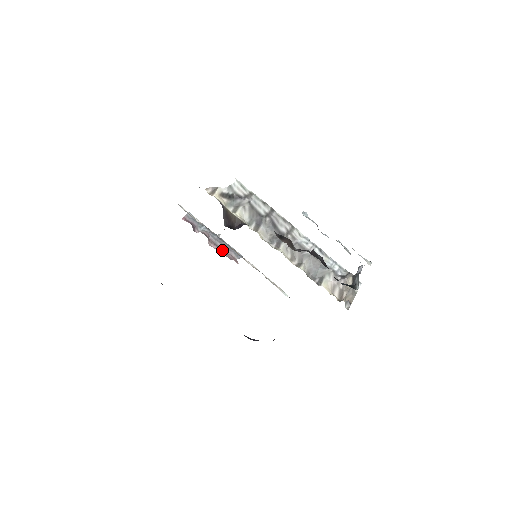
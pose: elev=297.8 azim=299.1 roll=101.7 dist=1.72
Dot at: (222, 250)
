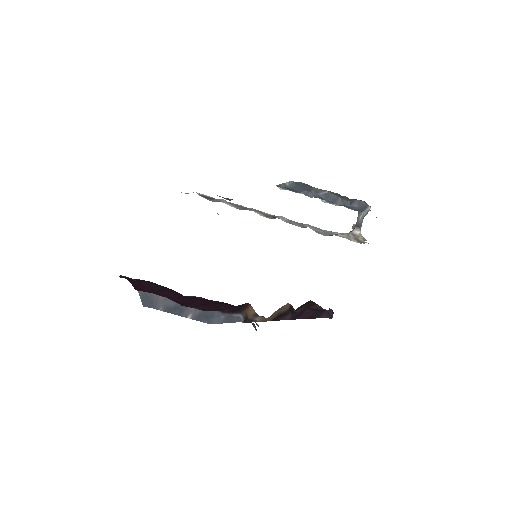
Dot at: occluded
